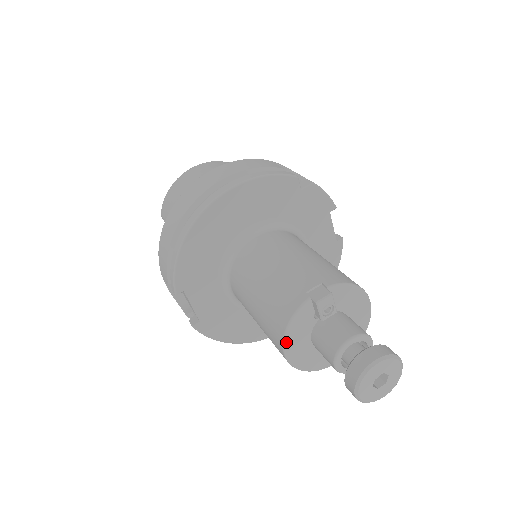
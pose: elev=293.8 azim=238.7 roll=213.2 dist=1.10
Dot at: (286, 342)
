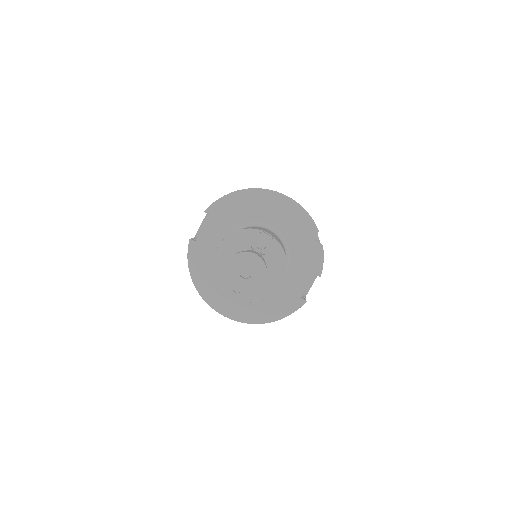
Dot at: (227, 239)
